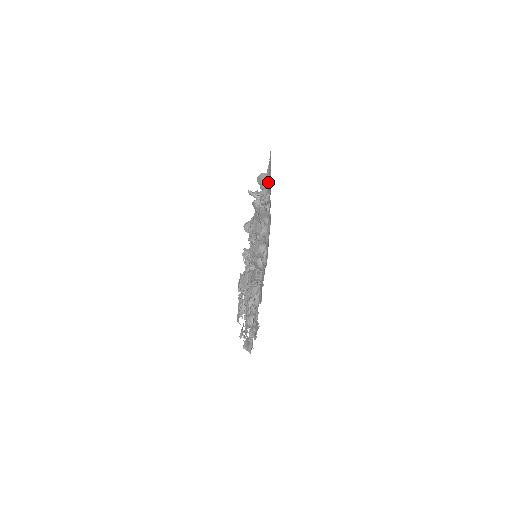
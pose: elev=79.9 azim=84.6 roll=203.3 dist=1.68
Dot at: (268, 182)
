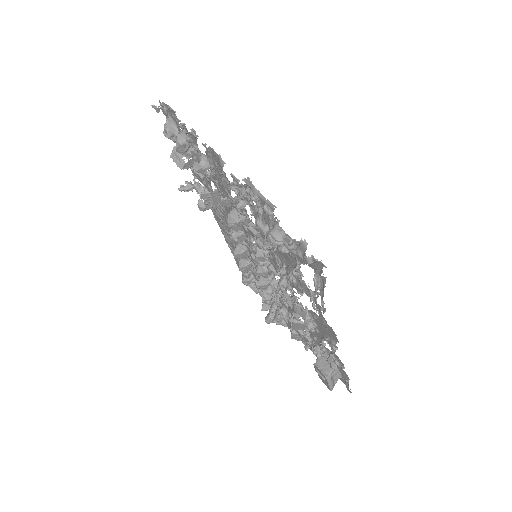
Dot at: (234, 246)
